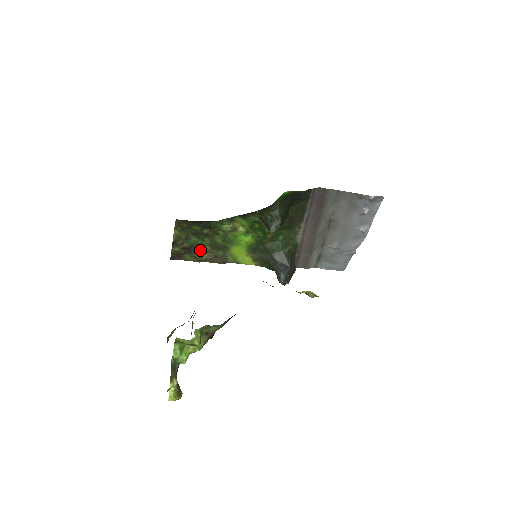
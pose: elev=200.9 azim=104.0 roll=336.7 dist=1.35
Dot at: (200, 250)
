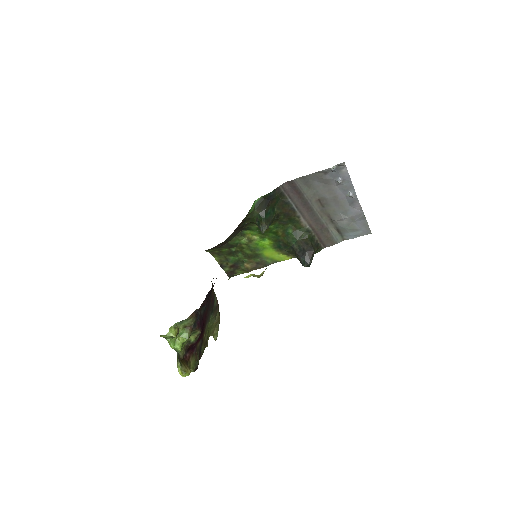
Dot at: (243, 263)
